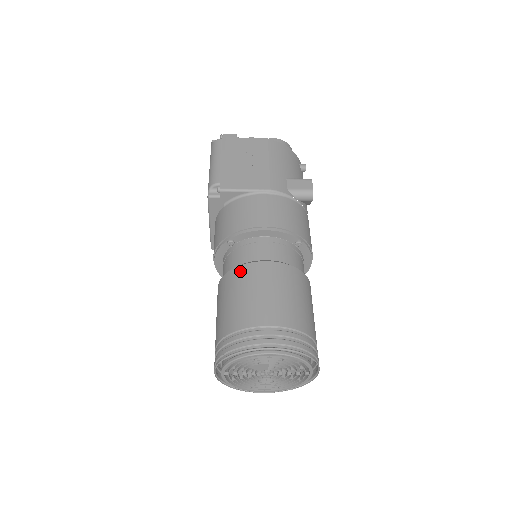
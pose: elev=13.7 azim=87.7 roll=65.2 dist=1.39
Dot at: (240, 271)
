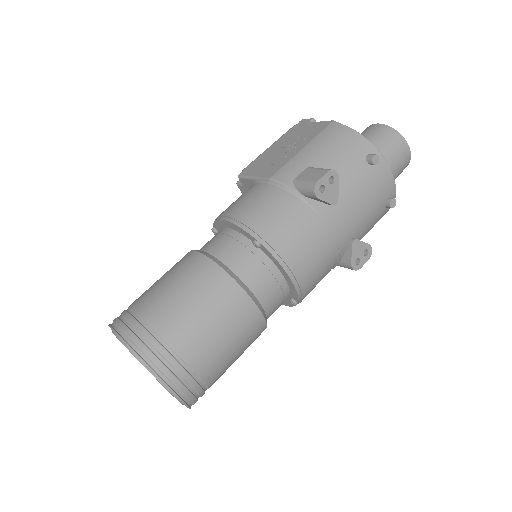
Dot at: occluded
